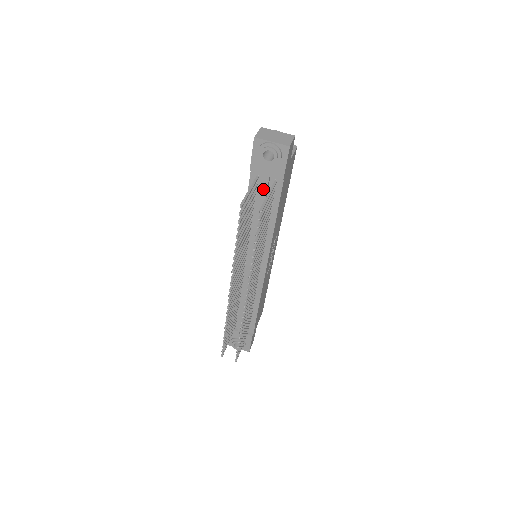
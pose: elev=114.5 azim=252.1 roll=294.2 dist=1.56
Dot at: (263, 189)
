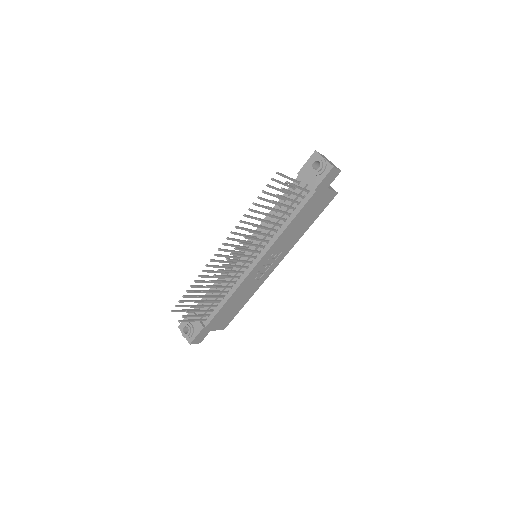
Dot at: (297, 192)
